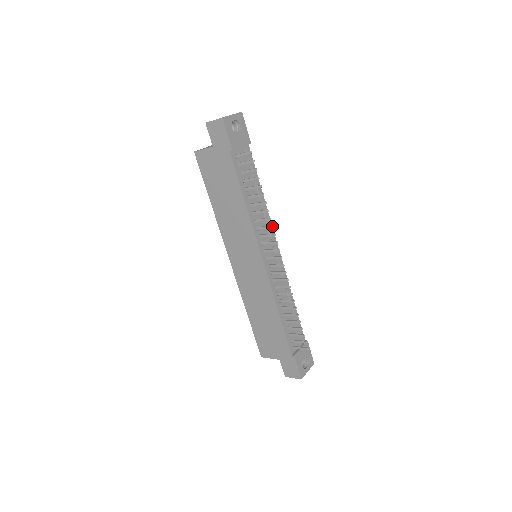
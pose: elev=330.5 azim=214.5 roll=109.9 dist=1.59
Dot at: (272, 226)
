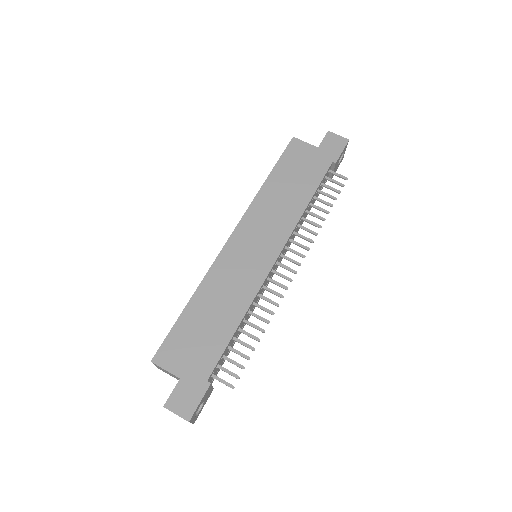
Dot at: occluded
